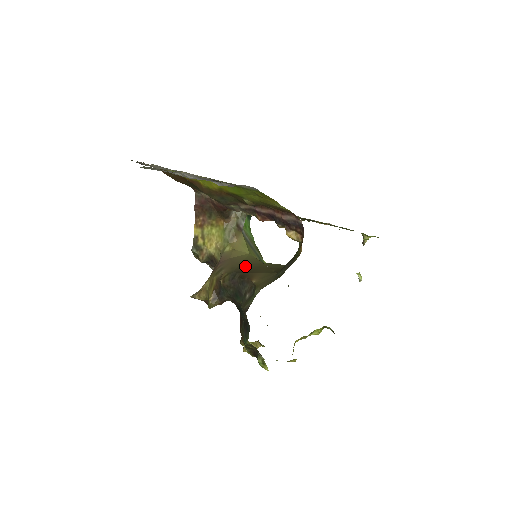
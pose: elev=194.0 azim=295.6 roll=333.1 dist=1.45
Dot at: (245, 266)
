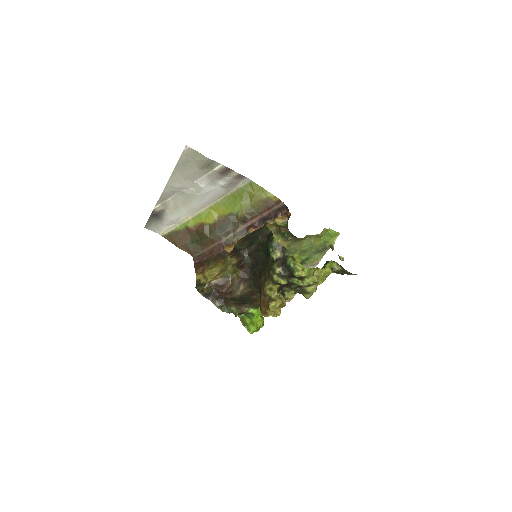
Dot at: occluded
